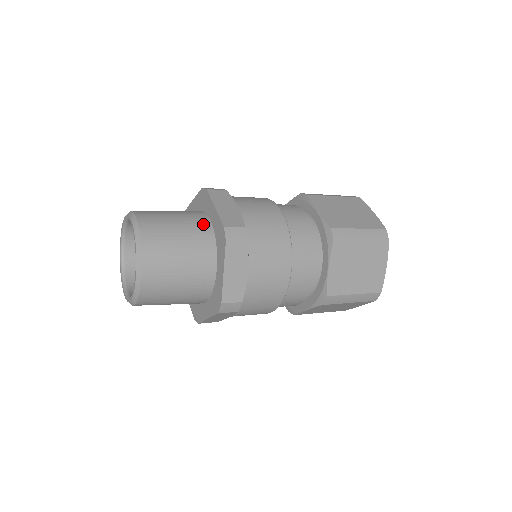
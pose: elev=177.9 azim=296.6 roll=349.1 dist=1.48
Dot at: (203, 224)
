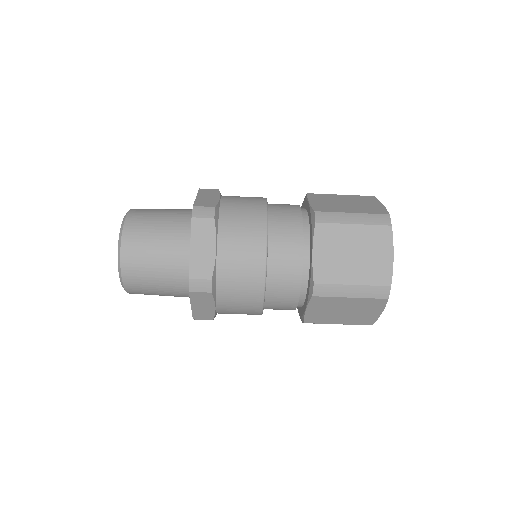
Dot at: (187, 214)
